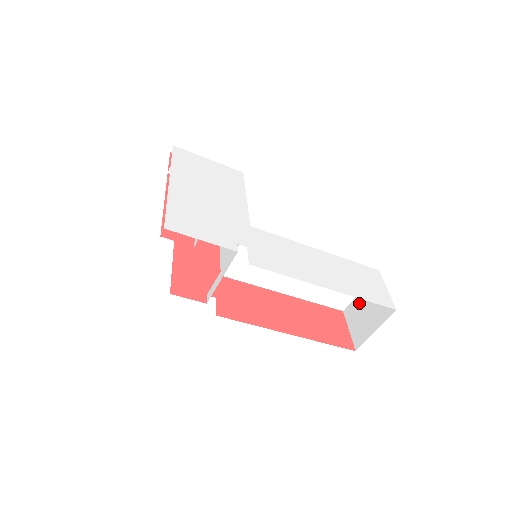
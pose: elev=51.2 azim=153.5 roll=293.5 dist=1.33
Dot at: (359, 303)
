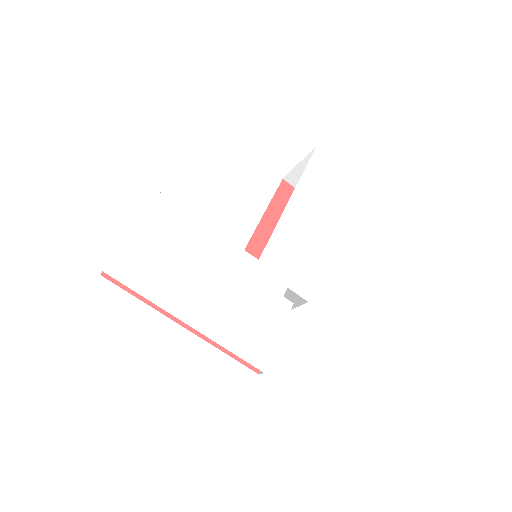
Dot at: occluded
